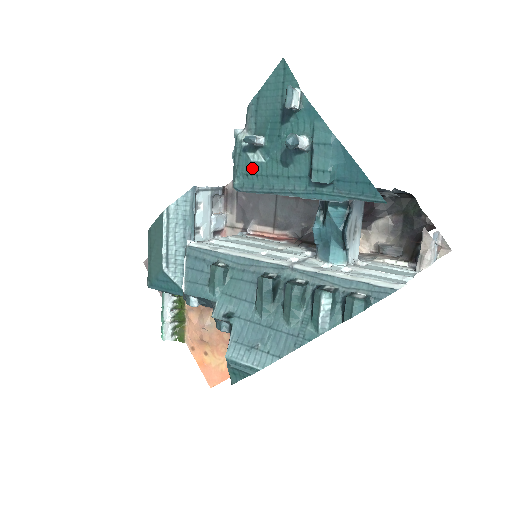
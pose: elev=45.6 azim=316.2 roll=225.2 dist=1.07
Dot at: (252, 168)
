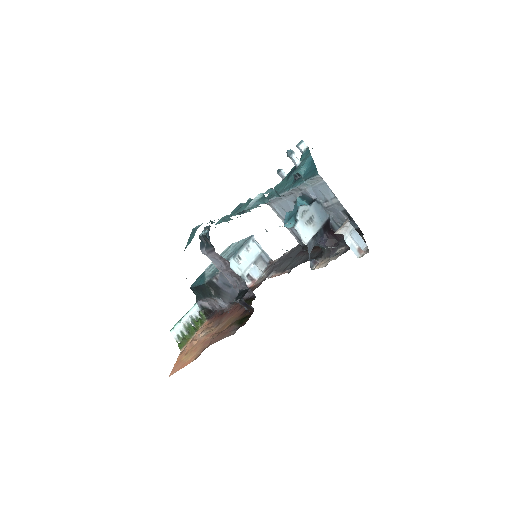
Dot at: (275, 188)
